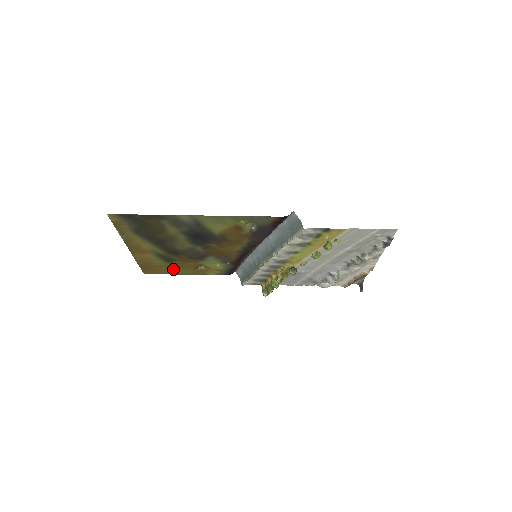
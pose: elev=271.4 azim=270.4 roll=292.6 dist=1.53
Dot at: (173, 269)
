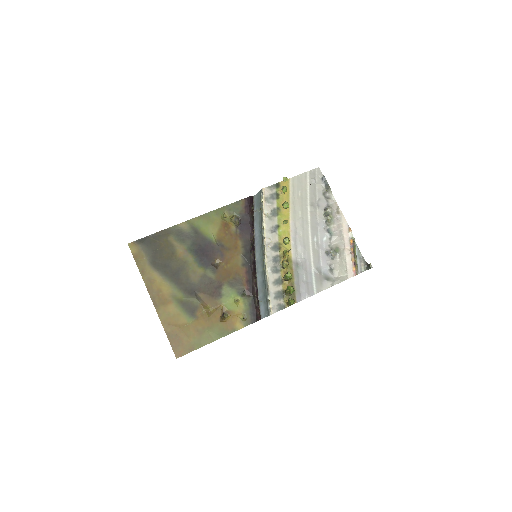
Dot at: (201, 332)
